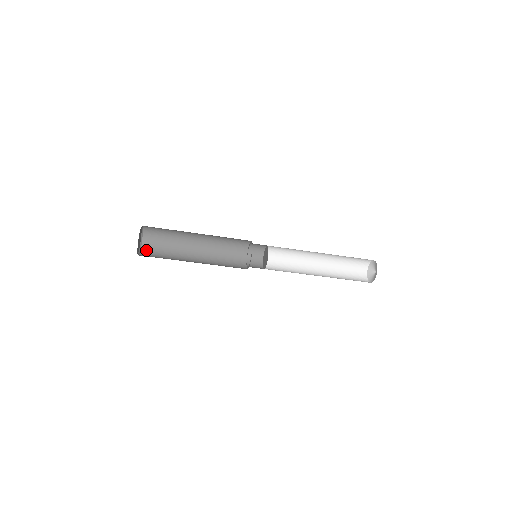
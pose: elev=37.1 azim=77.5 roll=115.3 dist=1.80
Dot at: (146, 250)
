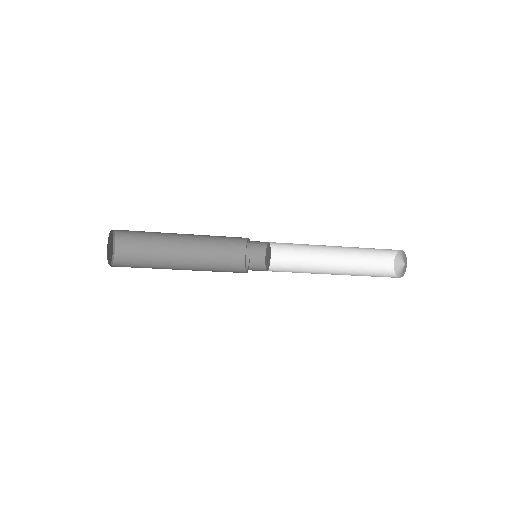
Dot at: (122, 248)
